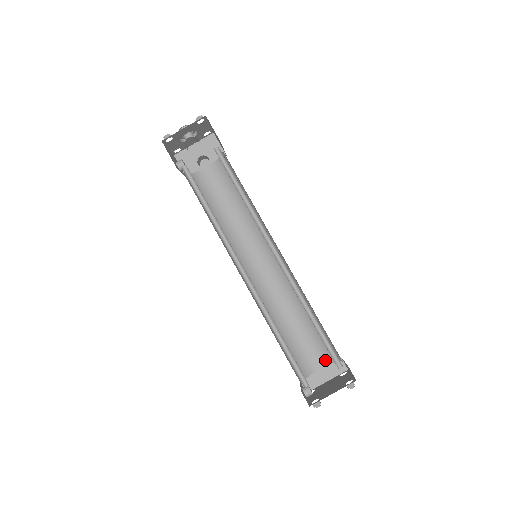
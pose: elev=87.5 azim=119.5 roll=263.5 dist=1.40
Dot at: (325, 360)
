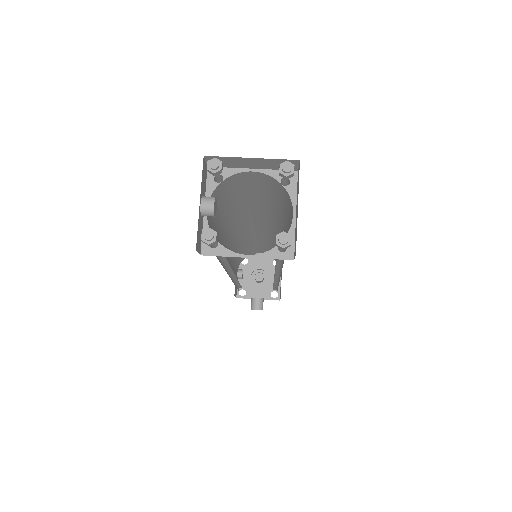
Dot at: (264, 254)
